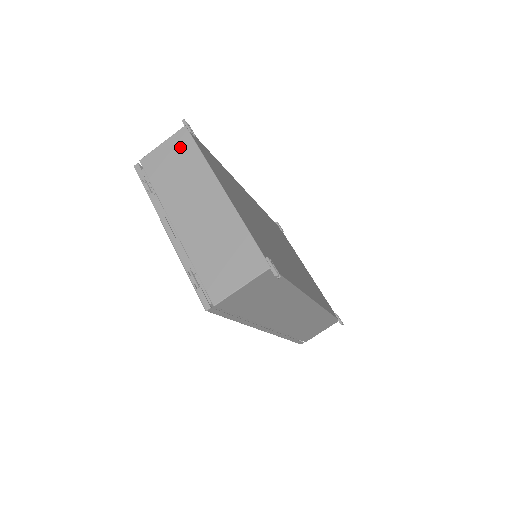
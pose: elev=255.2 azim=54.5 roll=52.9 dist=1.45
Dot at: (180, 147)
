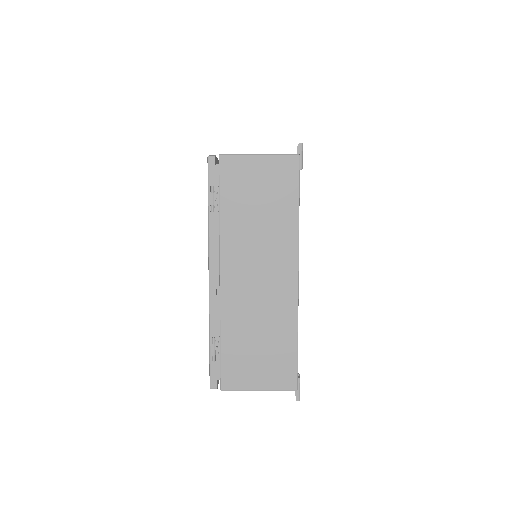
Dot at: (278, 180)
